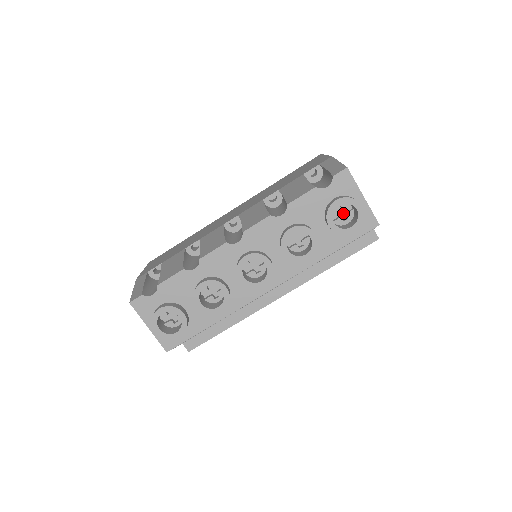
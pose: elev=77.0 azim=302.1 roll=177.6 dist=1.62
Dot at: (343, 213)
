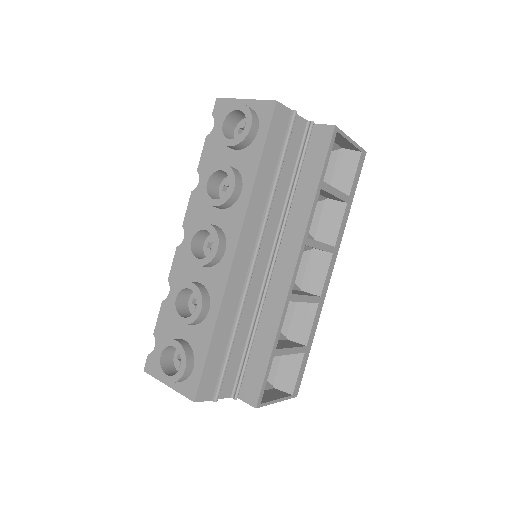
Dot at: occluded
